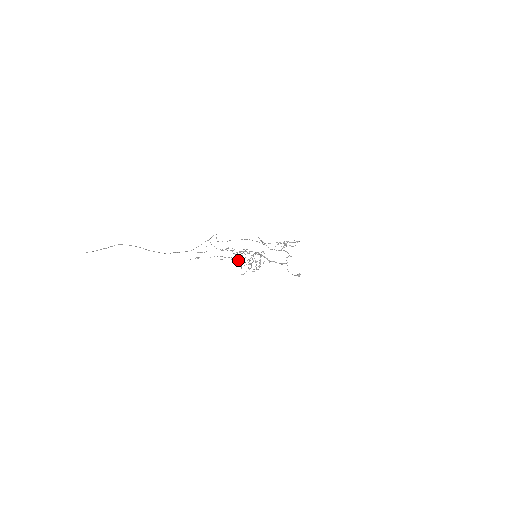
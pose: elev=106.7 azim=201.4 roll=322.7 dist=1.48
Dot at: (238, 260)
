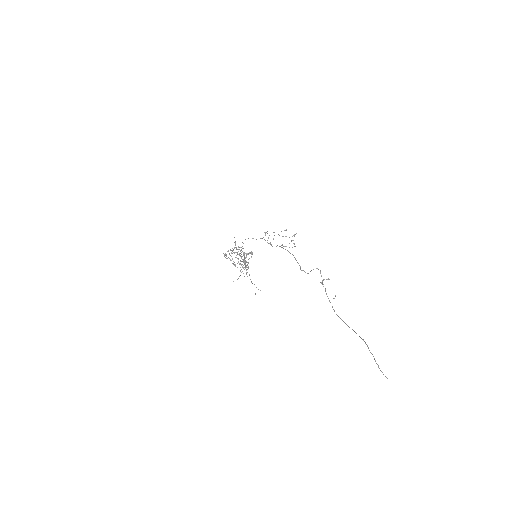
Dot at: occluded
